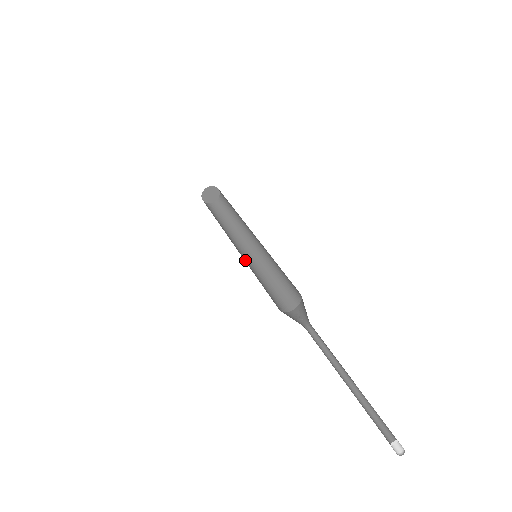
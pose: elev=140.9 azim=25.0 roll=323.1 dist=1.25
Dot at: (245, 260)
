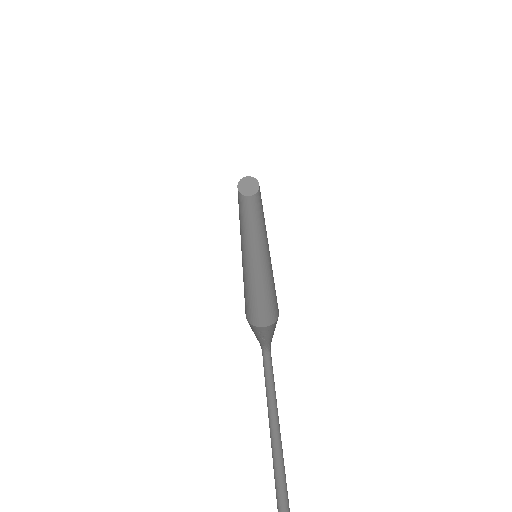
Dot at: (243, 255)
